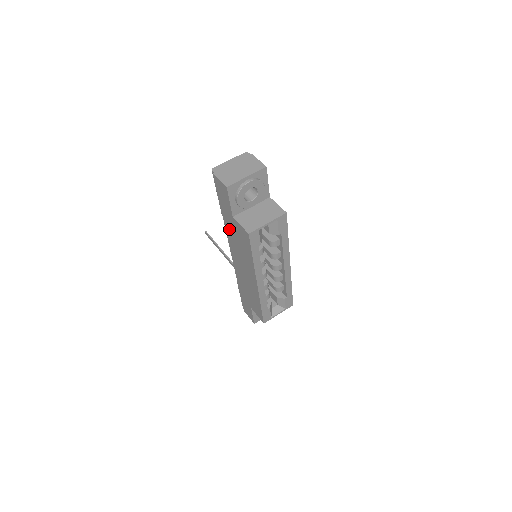
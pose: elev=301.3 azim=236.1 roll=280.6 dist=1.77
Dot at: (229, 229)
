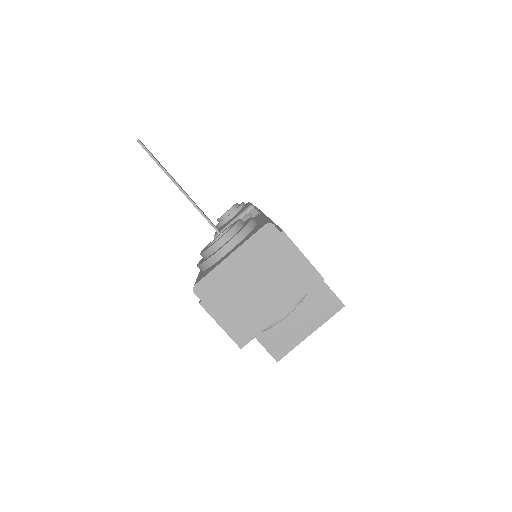
Dot at: occluded
